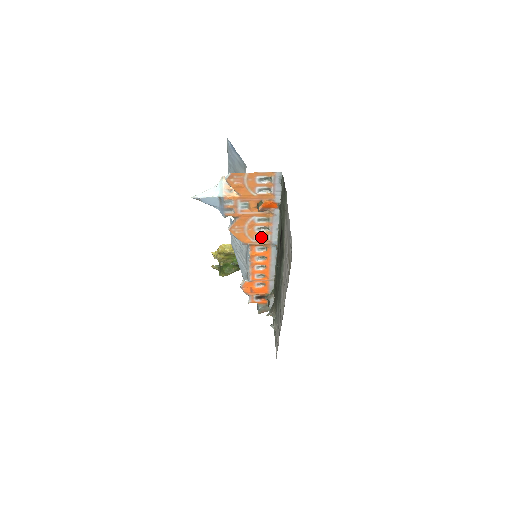
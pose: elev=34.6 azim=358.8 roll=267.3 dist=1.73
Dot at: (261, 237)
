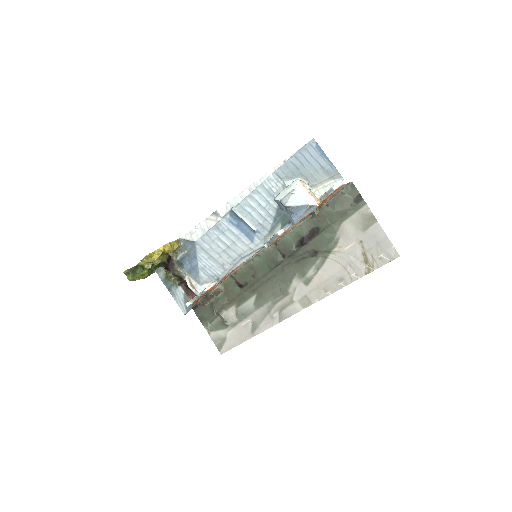
Dot at: occluded
